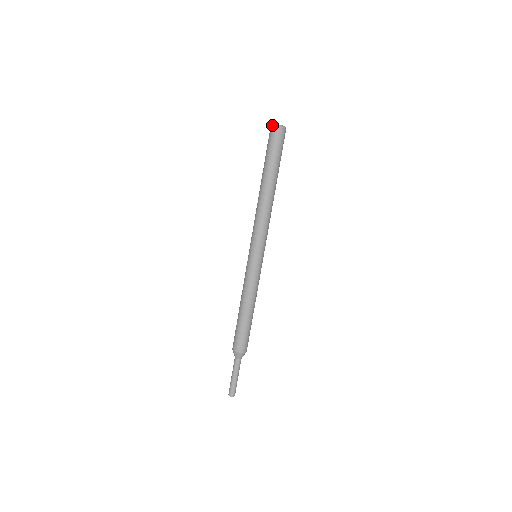
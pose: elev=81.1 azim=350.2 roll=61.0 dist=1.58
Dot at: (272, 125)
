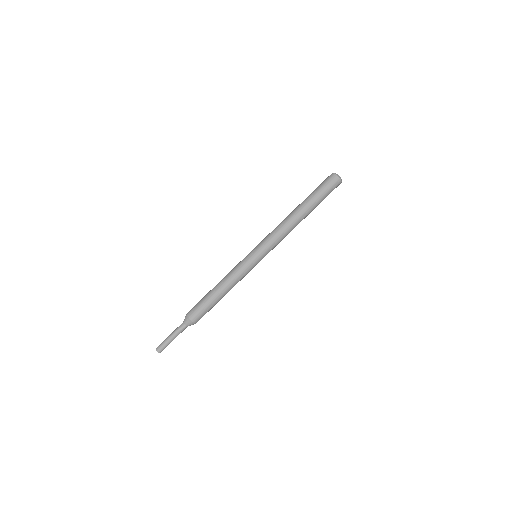
Dot at: (332, 173)
